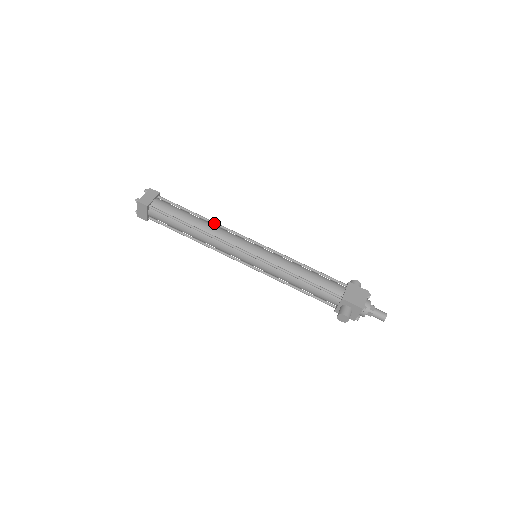
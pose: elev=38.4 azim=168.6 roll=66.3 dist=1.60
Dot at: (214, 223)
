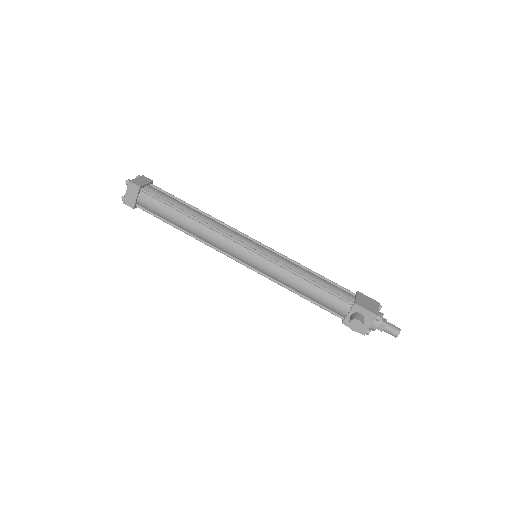
Dot at: (212, 217)
